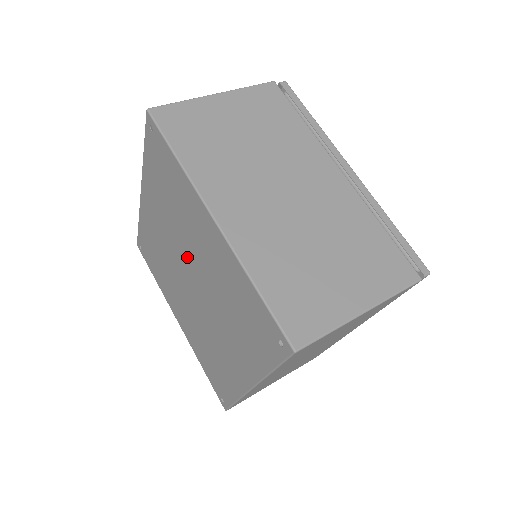
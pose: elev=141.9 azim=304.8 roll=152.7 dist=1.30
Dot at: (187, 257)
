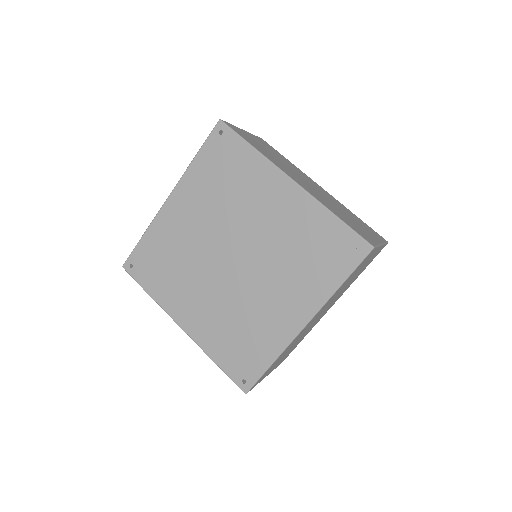
Dot at: (235, 233)
